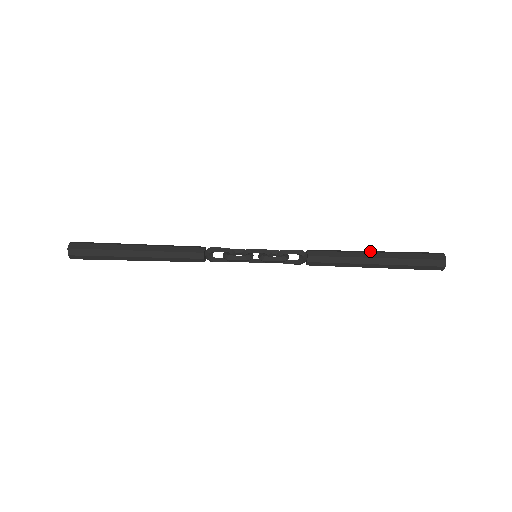
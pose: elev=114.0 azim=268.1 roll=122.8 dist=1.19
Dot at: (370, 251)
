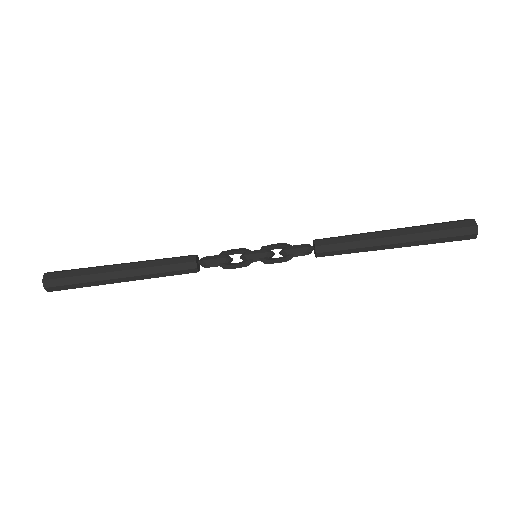
Dot at: (388, 232)
